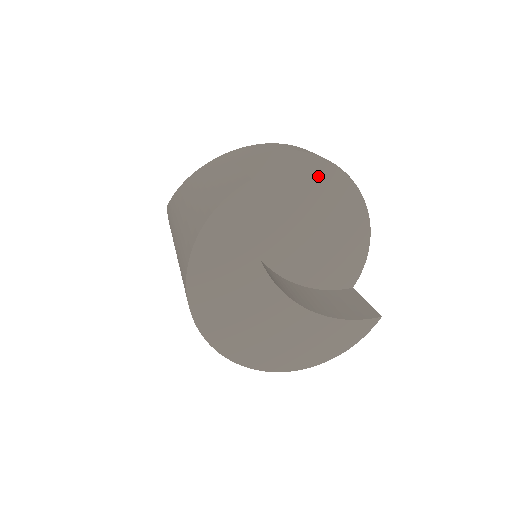
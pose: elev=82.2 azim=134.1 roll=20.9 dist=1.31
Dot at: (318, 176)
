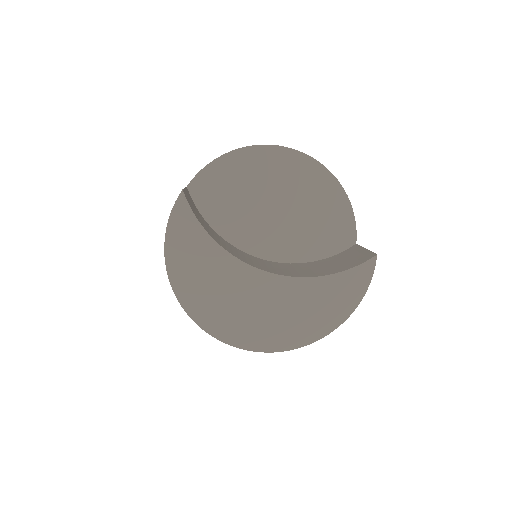
Dot at: (263, 162)
